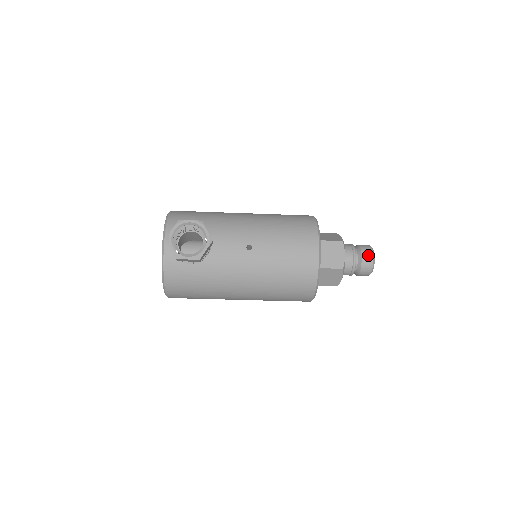
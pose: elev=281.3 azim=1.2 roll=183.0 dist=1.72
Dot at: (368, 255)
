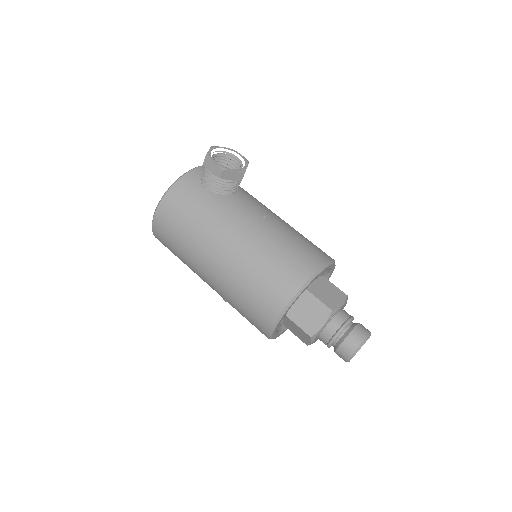
Dot at: (364, 330)
